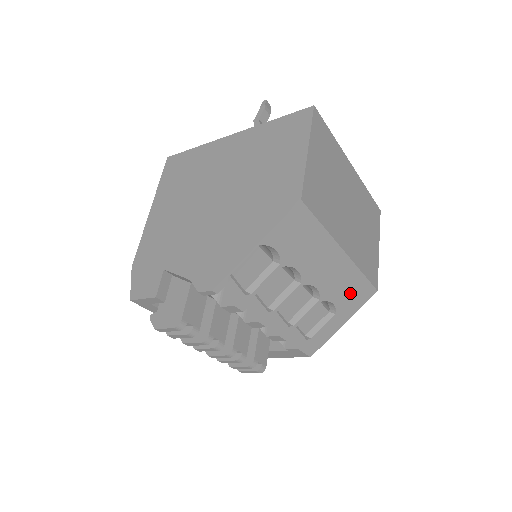
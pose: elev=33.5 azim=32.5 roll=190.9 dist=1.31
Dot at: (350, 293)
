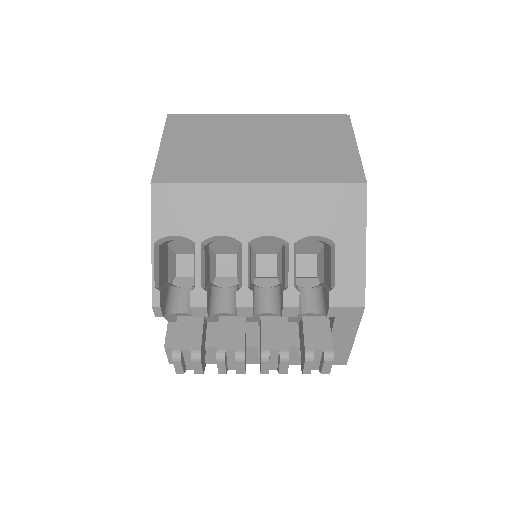
Dot at: (325, 211)
